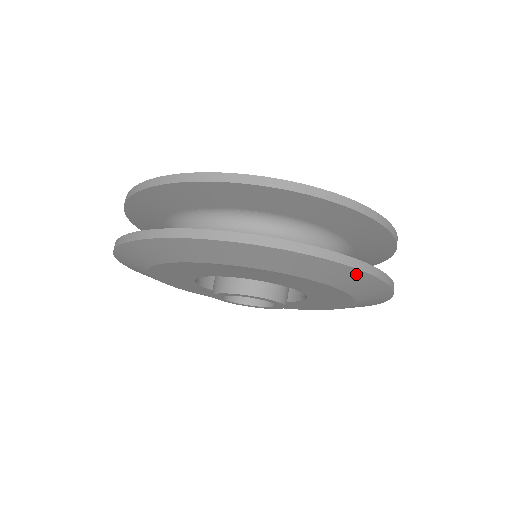
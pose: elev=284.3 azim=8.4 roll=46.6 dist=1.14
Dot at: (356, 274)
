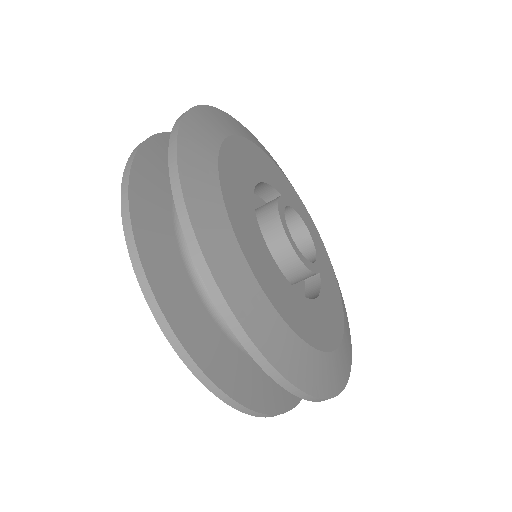
Dot at: occluded
